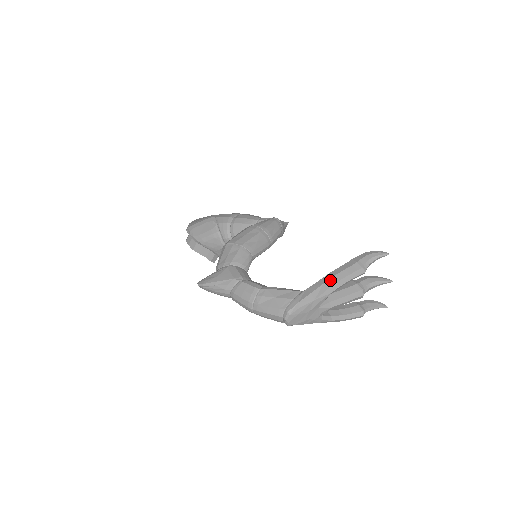
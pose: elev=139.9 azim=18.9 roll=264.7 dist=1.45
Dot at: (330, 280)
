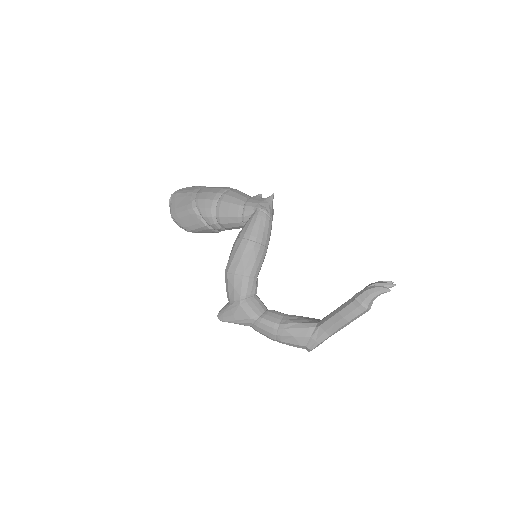
Dot at: (339, 322)
